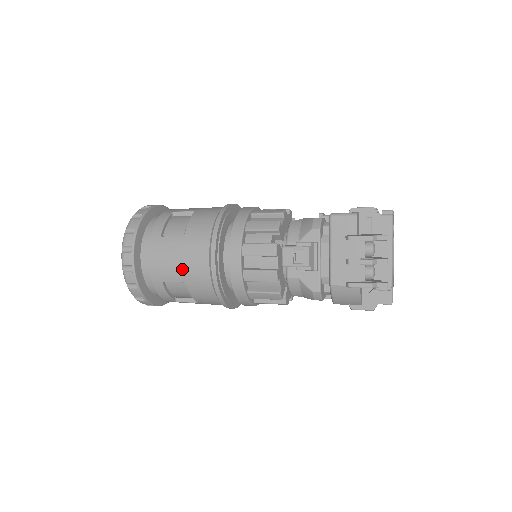
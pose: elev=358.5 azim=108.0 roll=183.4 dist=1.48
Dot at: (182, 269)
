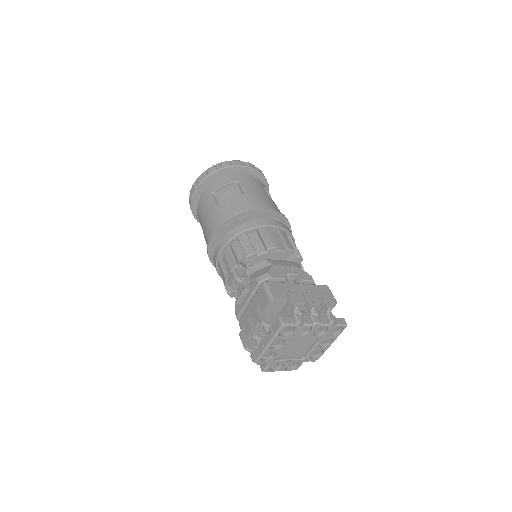
Dot at: (204, 224)
